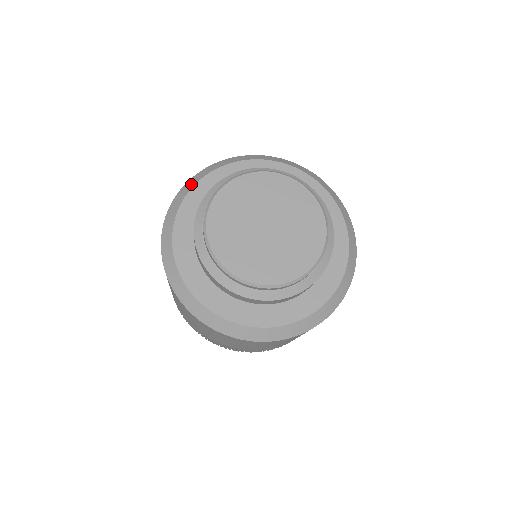
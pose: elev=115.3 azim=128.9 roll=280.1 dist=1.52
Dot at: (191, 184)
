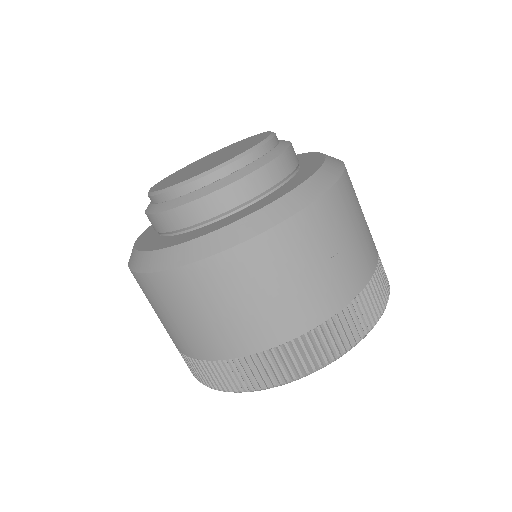
Dot at: occluded
